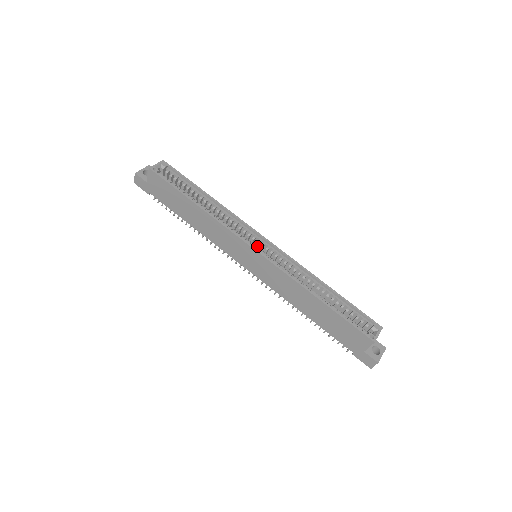
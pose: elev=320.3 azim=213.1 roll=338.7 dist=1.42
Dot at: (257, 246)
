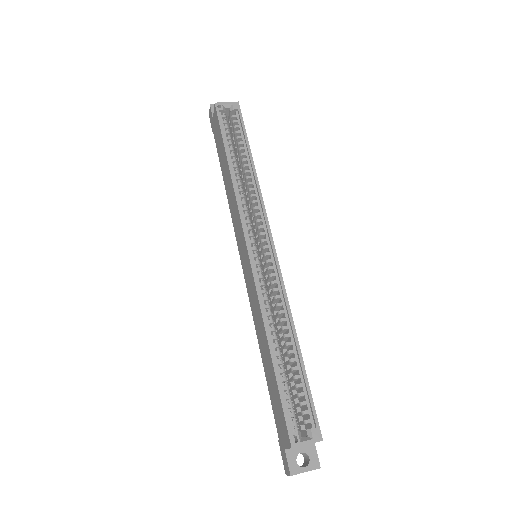
Dot at: occluded
